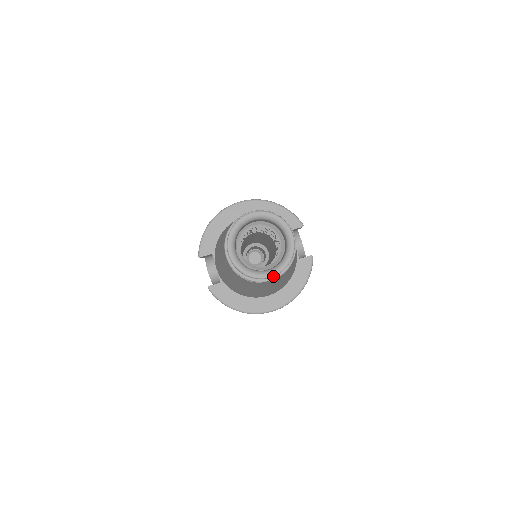
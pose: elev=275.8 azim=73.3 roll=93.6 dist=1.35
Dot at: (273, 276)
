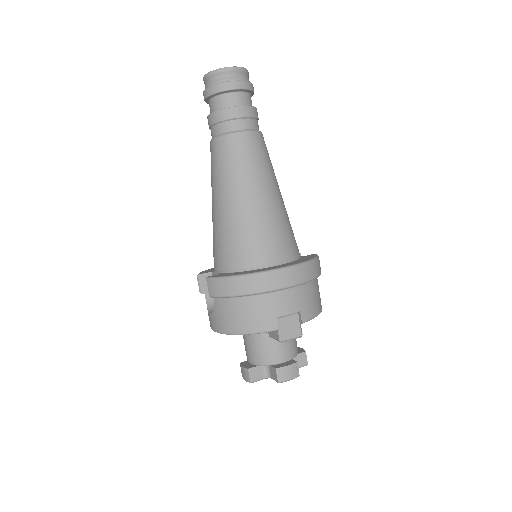
Dot at: (235, 67)
